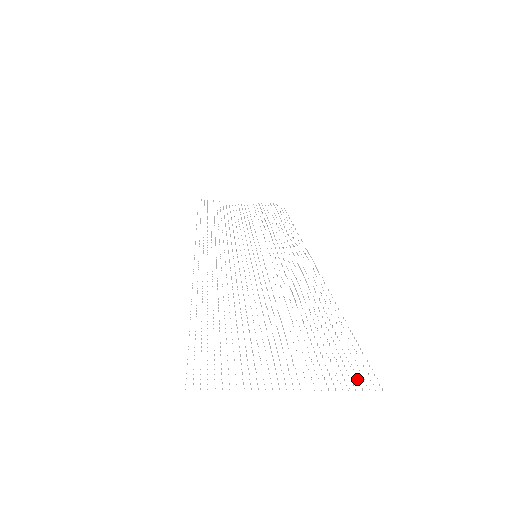
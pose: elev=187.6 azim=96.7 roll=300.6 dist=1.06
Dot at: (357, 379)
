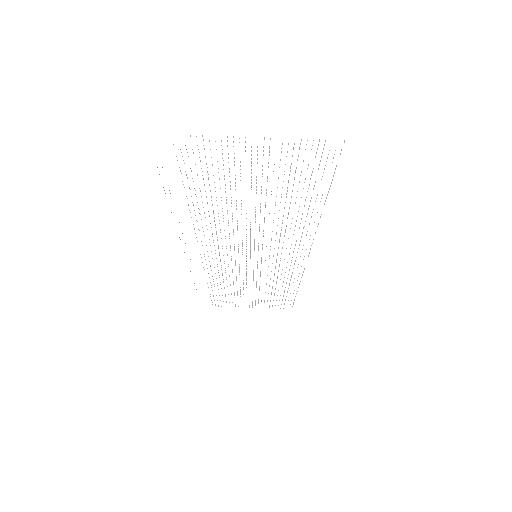
Dot at: (323, 149)
